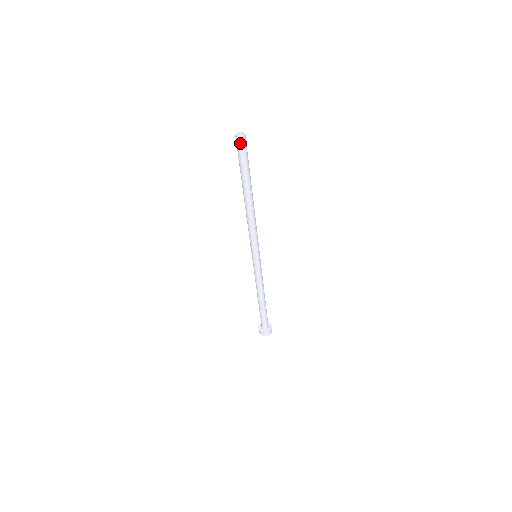
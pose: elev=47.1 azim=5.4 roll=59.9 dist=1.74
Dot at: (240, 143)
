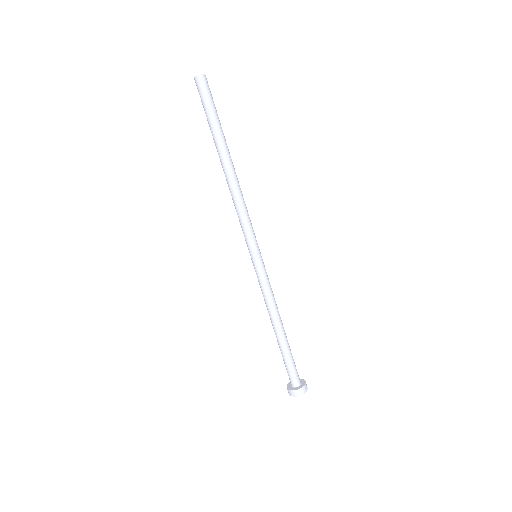
Dot at: (198, 85)
